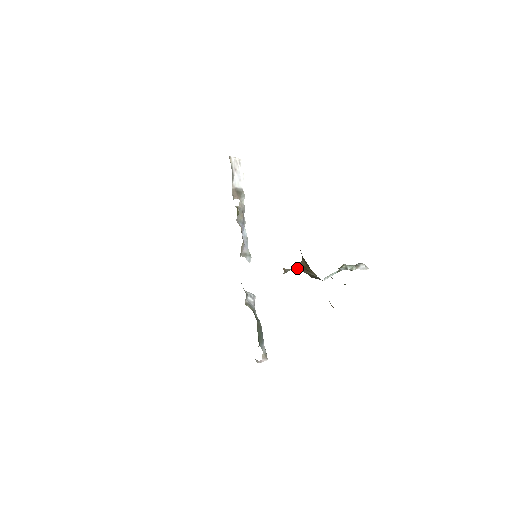
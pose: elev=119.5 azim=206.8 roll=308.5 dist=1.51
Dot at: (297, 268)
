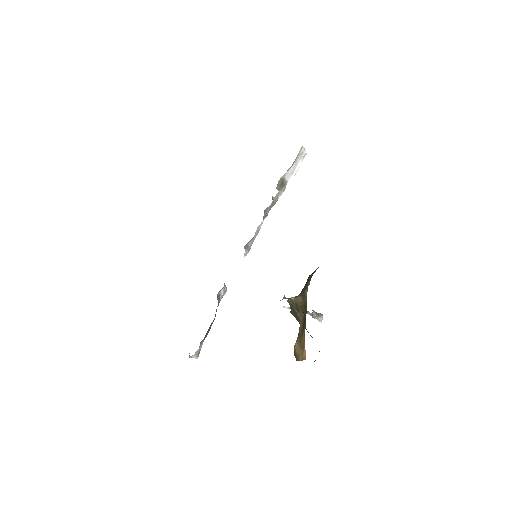
Dot at: (290, 299)
